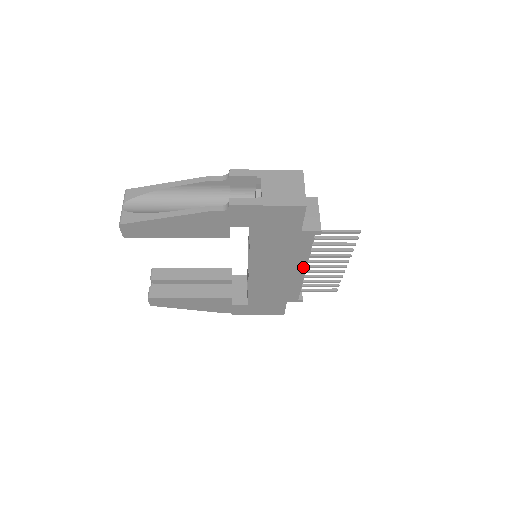
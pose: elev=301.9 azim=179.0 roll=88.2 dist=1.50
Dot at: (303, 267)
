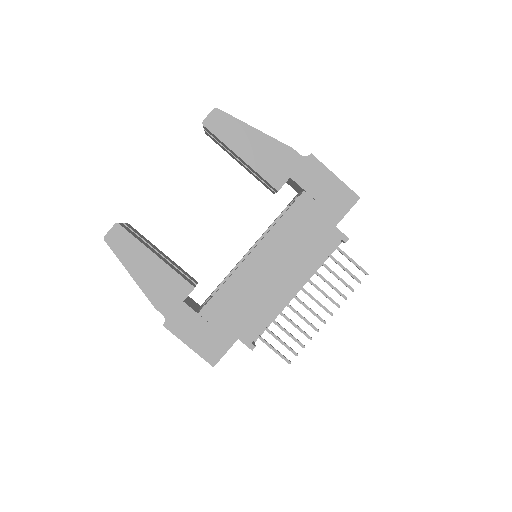
Dot at: (300, 282)
